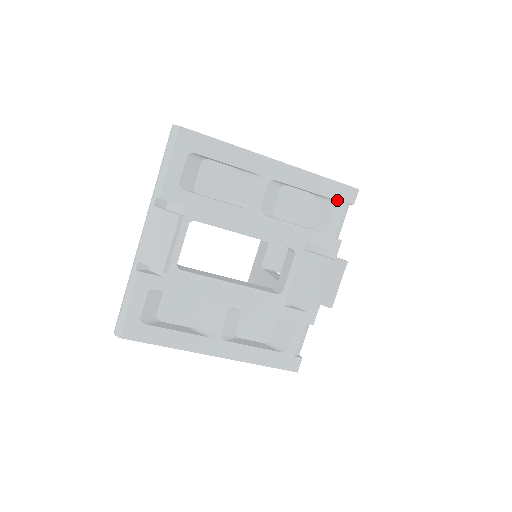
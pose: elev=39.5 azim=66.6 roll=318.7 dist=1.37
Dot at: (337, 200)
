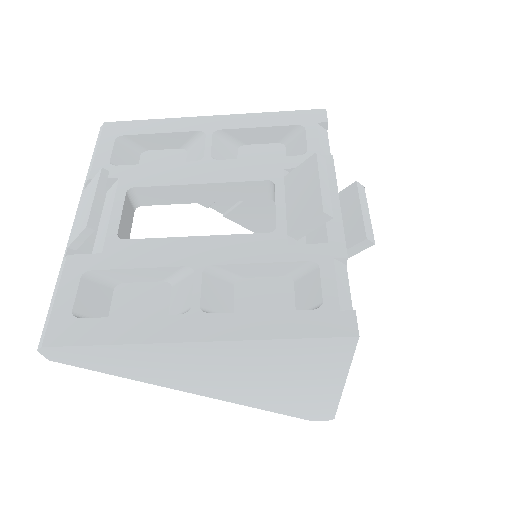
Dot at: (304, 124)
